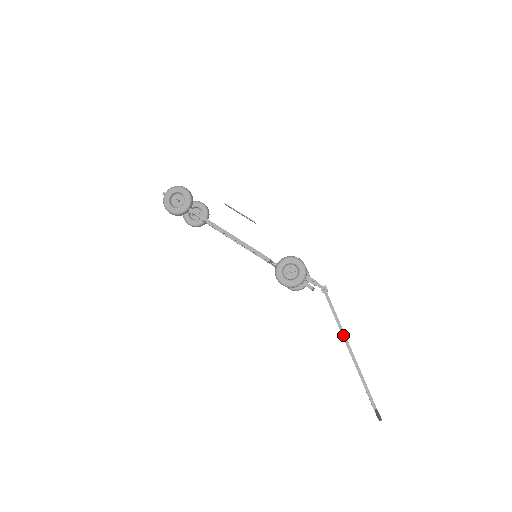
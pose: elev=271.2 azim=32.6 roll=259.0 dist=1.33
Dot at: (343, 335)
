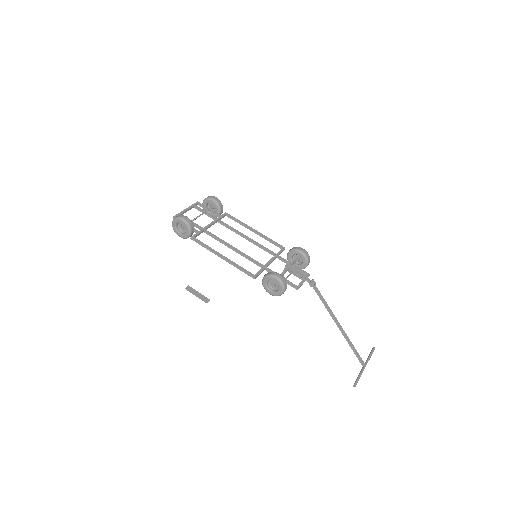
Dot at: (332, 317)
